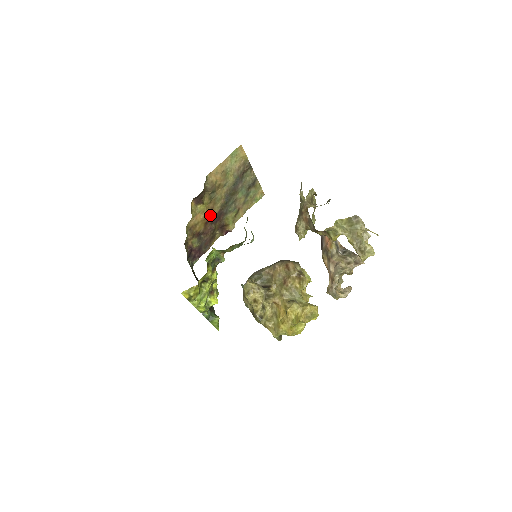
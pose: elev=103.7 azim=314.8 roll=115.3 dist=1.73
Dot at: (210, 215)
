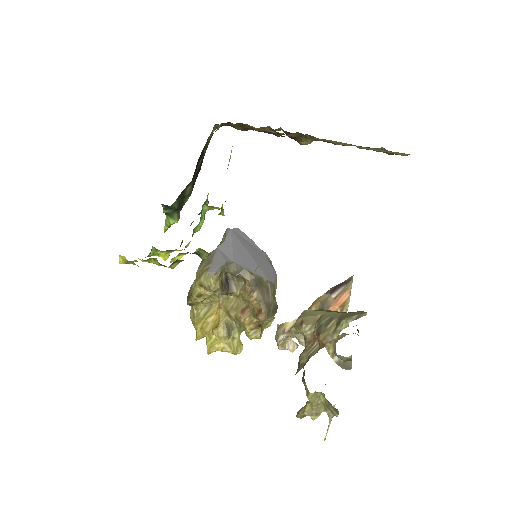
Dot at: occluded
